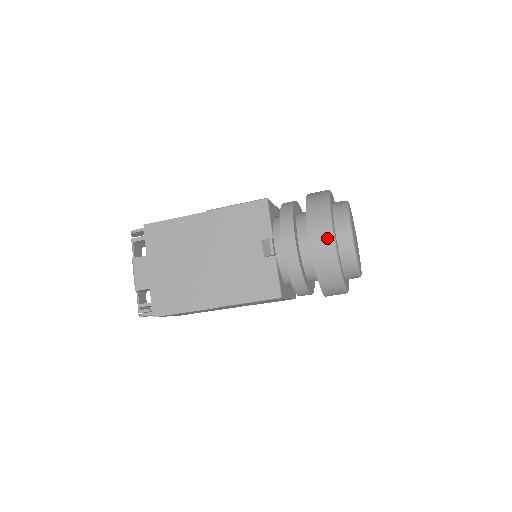
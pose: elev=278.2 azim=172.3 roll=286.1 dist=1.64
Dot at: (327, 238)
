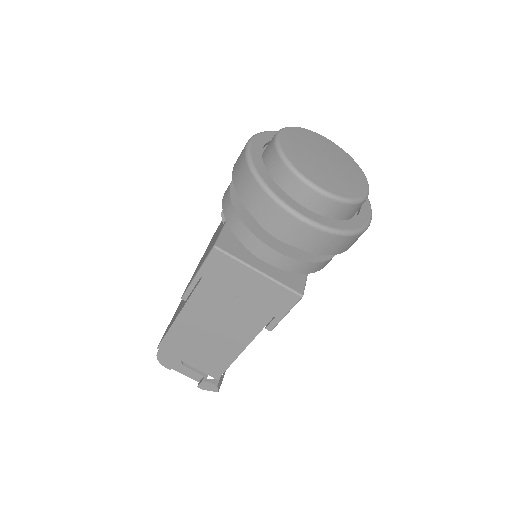
Dot at: (244, 148)
